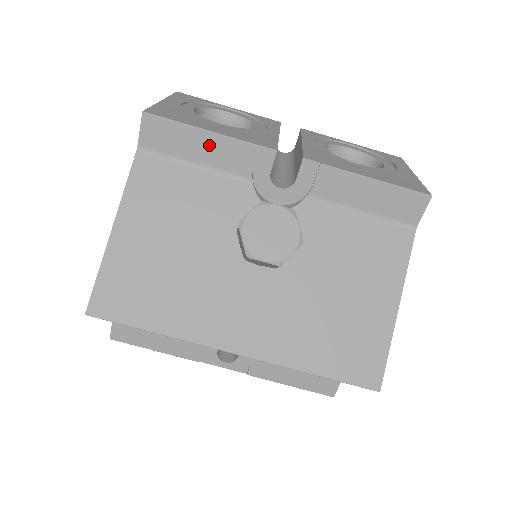
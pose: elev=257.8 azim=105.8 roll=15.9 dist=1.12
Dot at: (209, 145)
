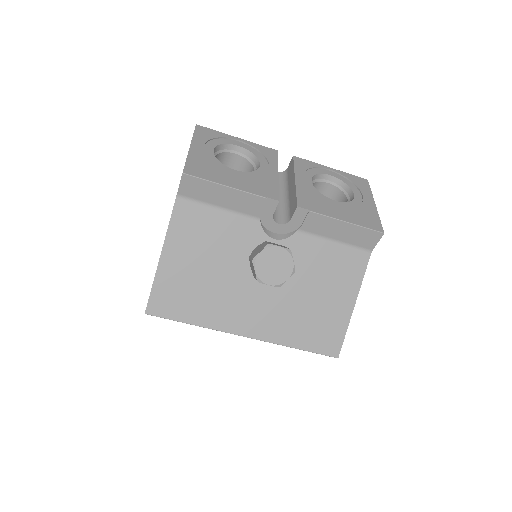
Dot at: (230, 196)
